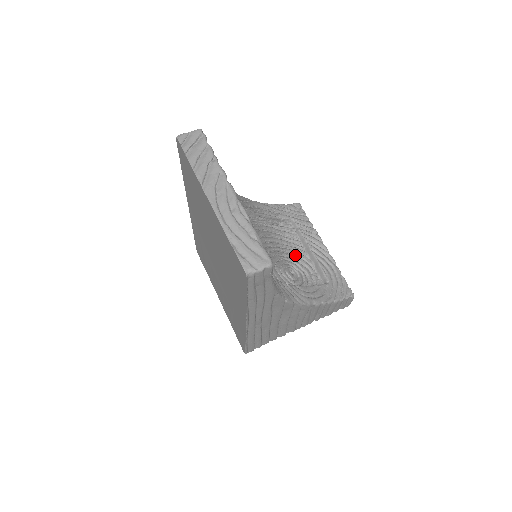
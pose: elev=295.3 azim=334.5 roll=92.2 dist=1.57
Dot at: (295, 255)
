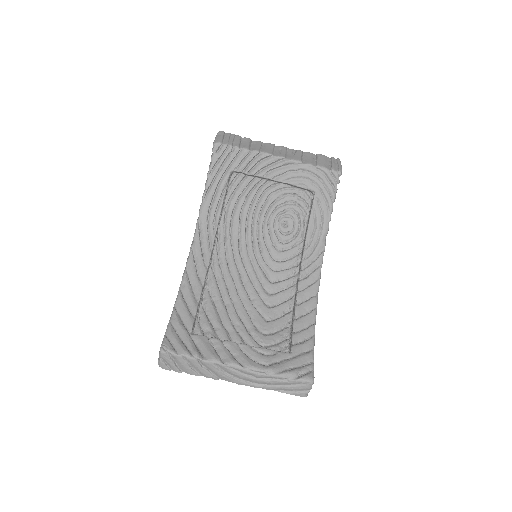
Dot at: (268, 197)
